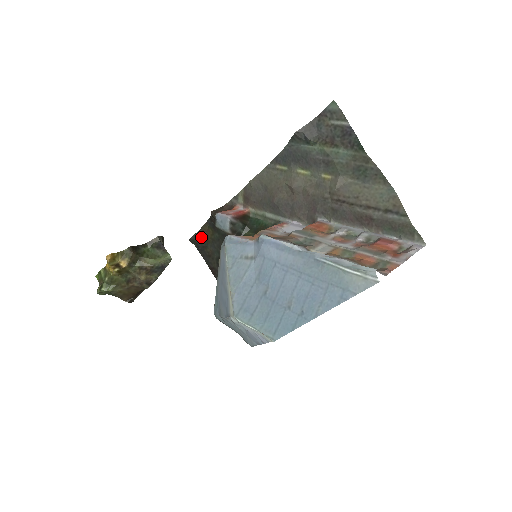
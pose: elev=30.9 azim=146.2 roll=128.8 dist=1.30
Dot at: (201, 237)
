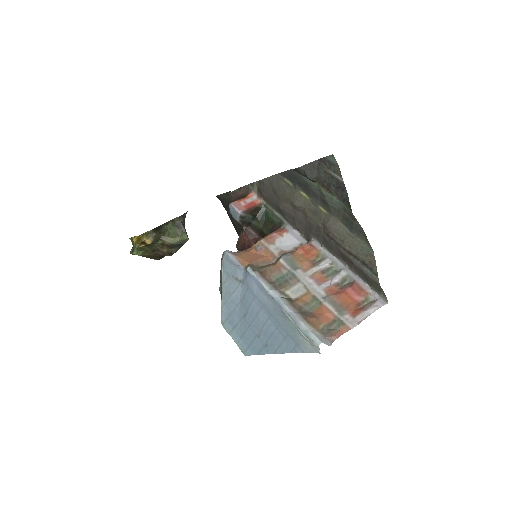
Dot at: (225, 198)
